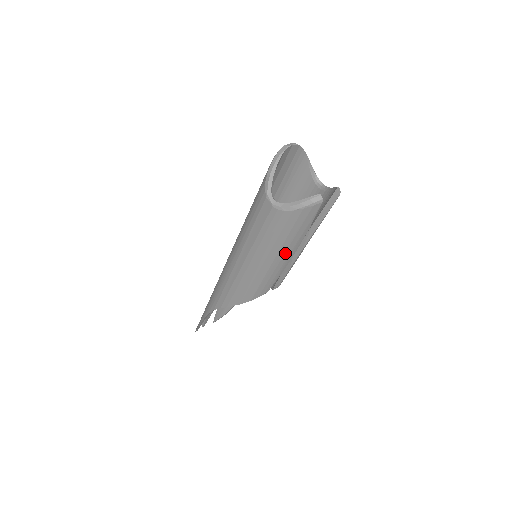
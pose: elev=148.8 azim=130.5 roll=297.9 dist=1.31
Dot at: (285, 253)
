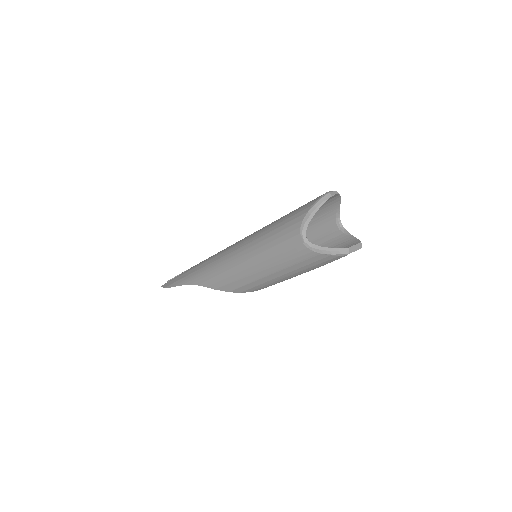
Dot at: (293, 274)
